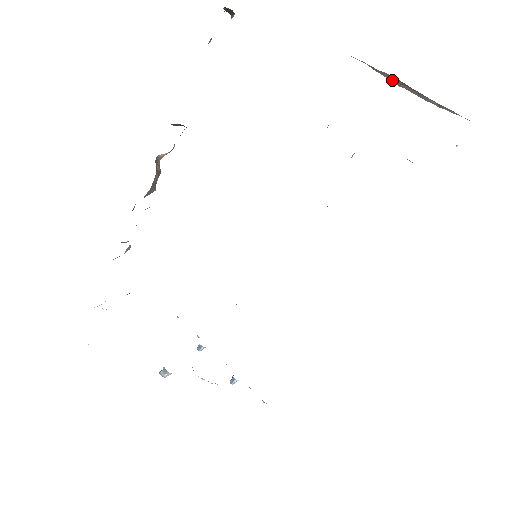
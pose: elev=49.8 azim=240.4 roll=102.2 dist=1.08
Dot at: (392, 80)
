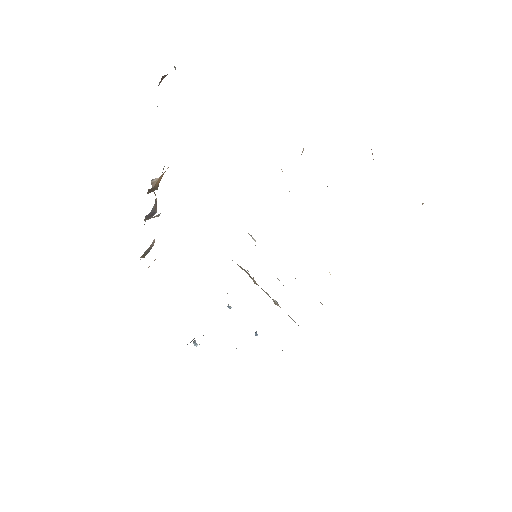
Dot at: occluded
